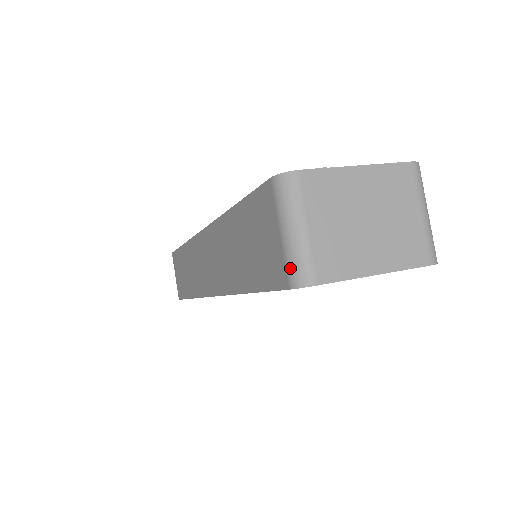
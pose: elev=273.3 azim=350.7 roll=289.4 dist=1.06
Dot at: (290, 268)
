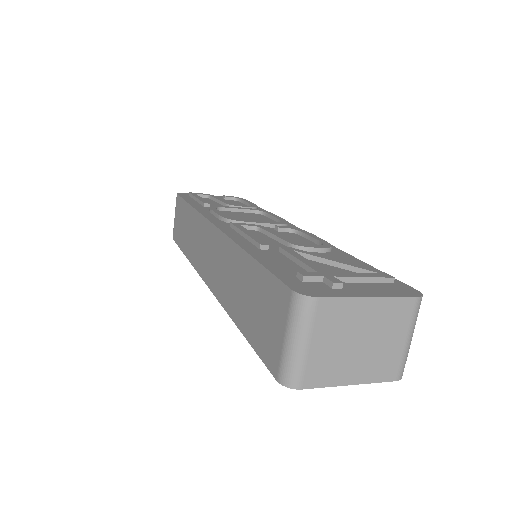
Dot at: (283, 368)
